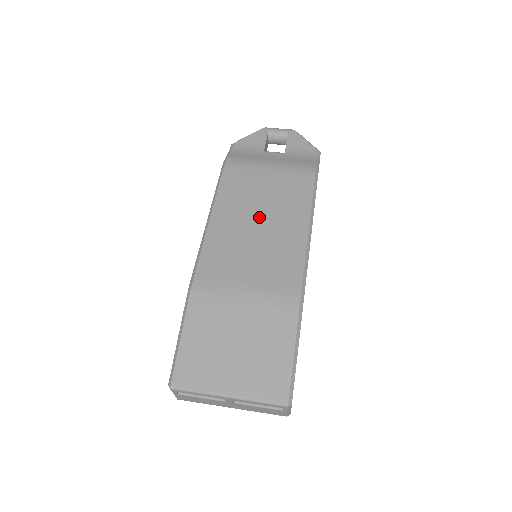
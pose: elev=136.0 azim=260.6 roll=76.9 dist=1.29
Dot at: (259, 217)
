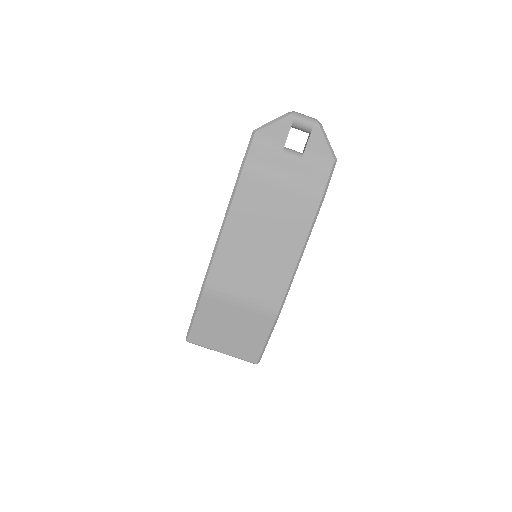
Dot at: (263, 238)
